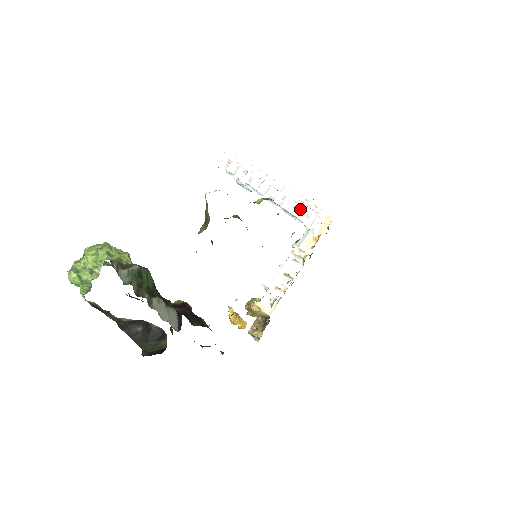
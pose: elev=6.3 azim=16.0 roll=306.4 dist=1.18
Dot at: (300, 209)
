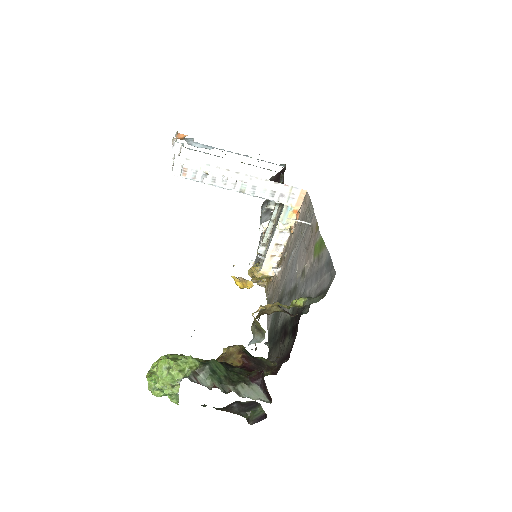
Dot at: (273, 193)
